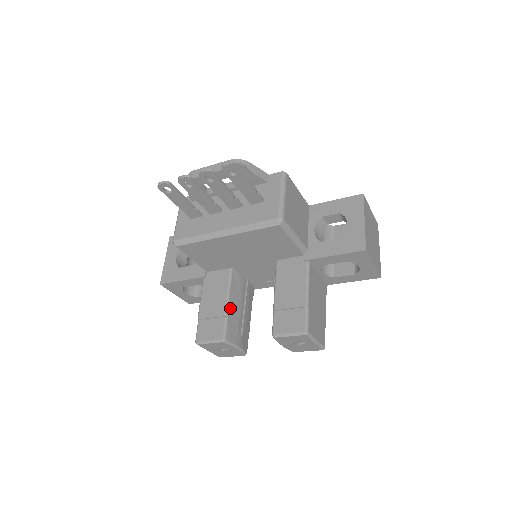
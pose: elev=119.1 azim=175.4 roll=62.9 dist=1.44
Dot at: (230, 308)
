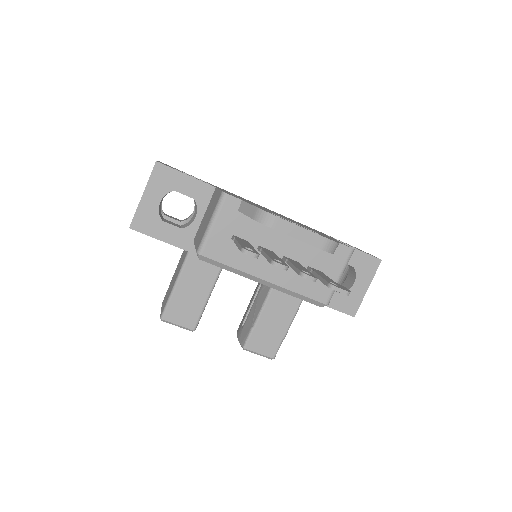
Dot at: occluded
